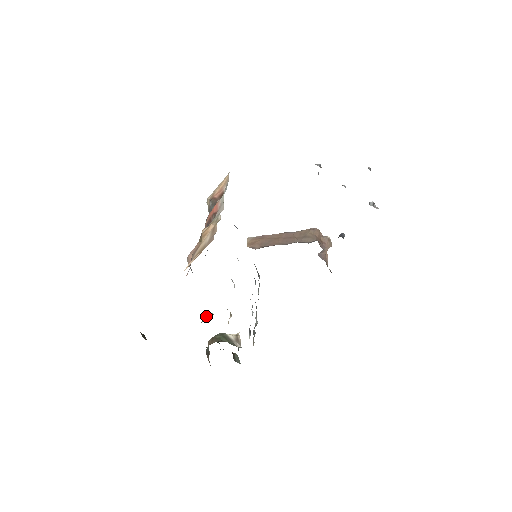
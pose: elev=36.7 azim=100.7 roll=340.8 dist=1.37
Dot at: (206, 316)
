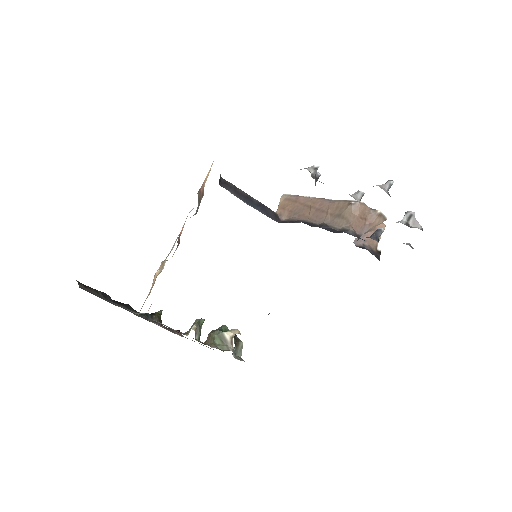
Dot at: (193, 325)
